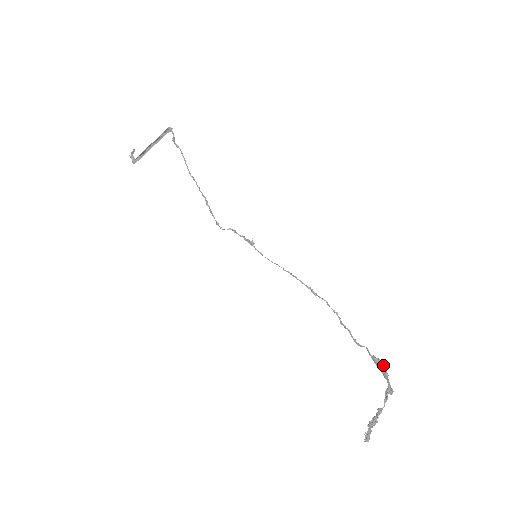
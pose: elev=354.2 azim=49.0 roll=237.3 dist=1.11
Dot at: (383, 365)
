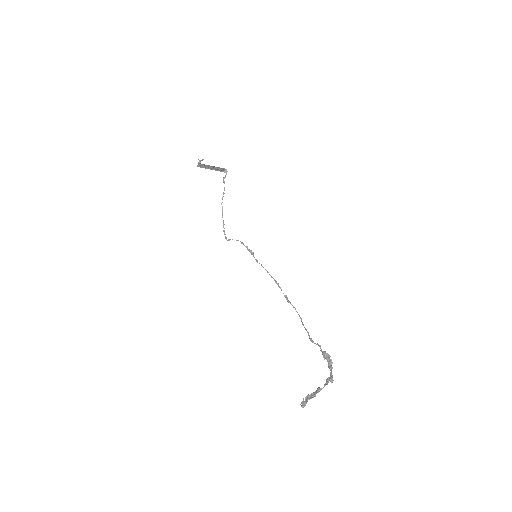
Dot at: (331, 359)
